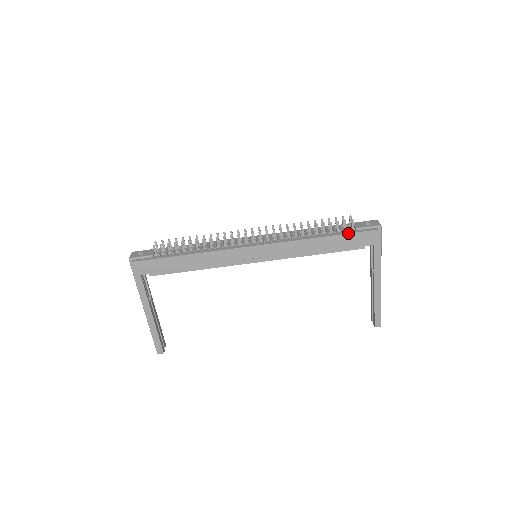
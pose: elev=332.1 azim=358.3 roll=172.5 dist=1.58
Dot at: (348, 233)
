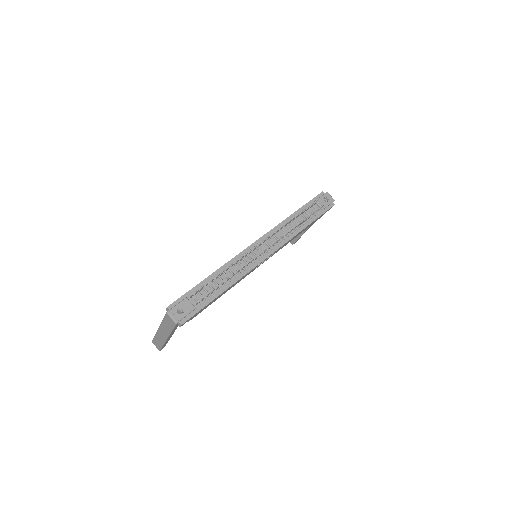
Dot at: occluded
